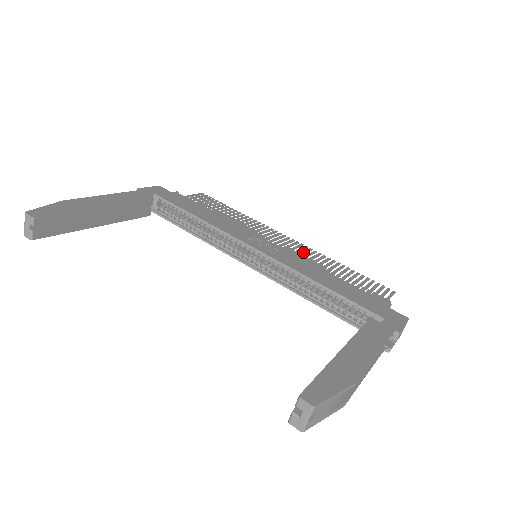
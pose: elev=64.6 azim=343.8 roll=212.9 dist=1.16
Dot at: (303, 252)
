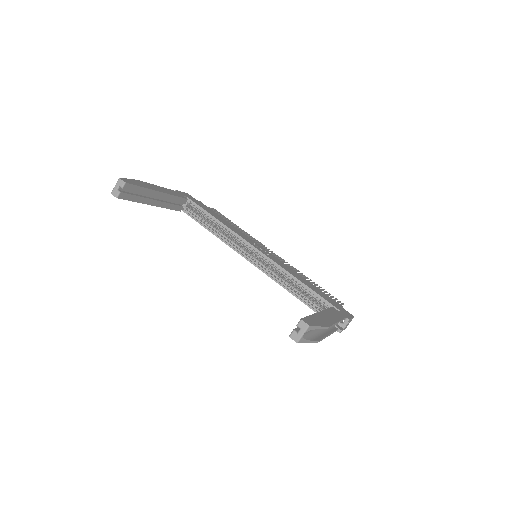
Dot at: (286, 264)
